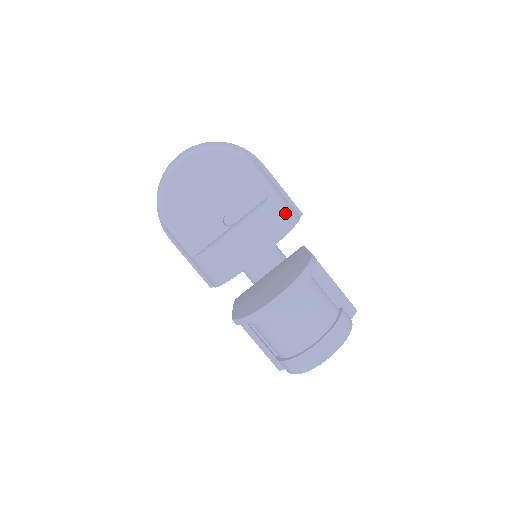
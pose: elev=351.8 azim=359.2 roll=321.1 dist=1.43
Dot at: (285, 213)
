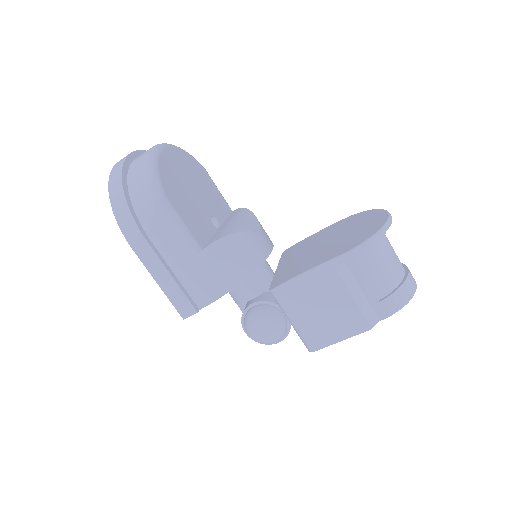
Dot at: occluded
